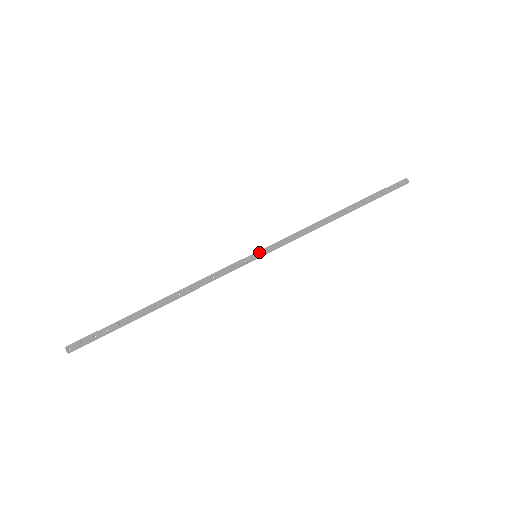
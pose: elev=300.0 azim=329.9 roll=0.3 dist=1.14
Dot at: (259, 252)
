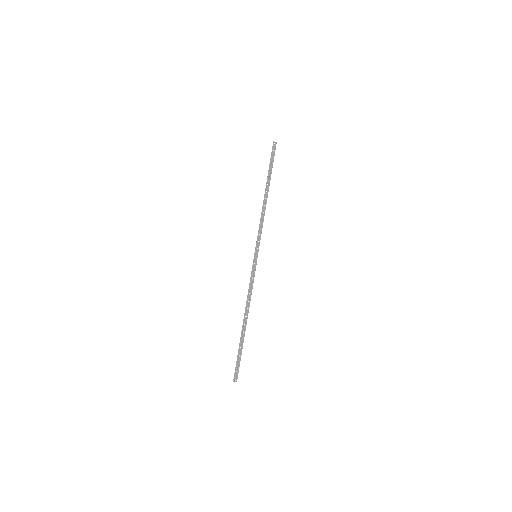
Dot at: (255, 253)
